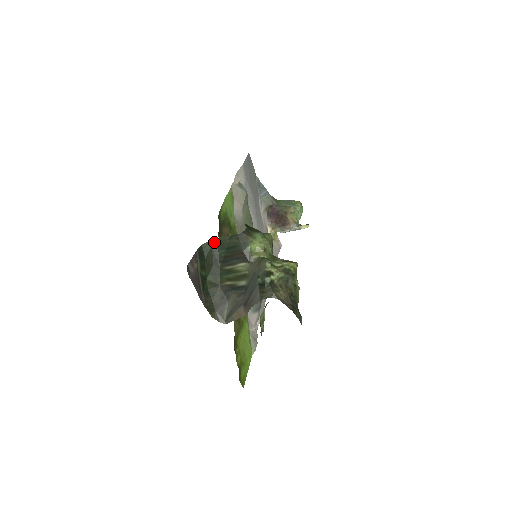
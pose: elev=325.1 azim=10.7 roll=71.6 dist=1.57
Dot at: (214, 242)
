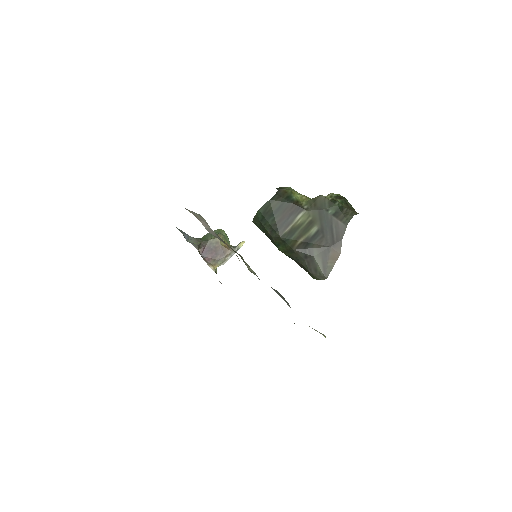
Dot at: (258, 215)
